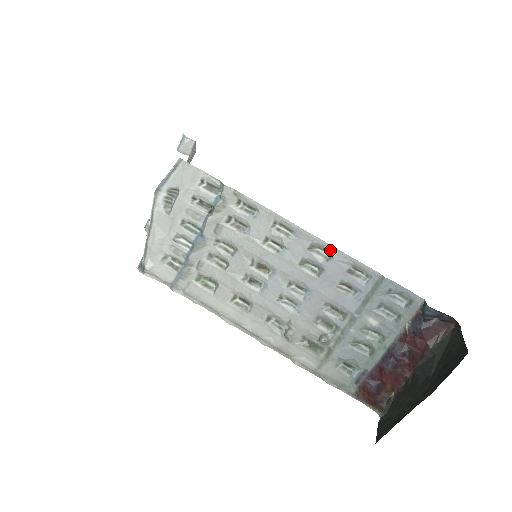
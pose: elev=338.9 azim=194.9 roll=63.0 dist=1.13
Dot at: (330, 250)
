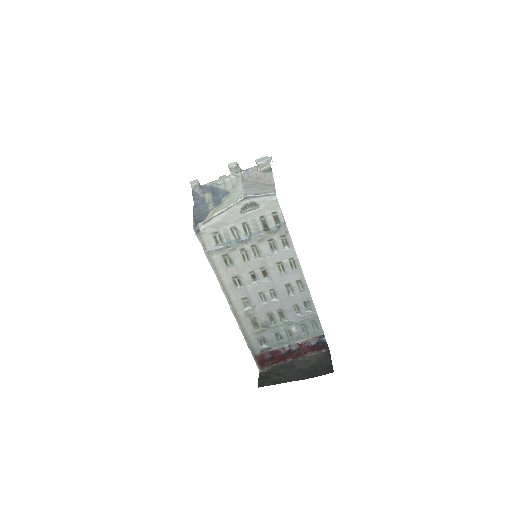
Dot at: (305, 288)
